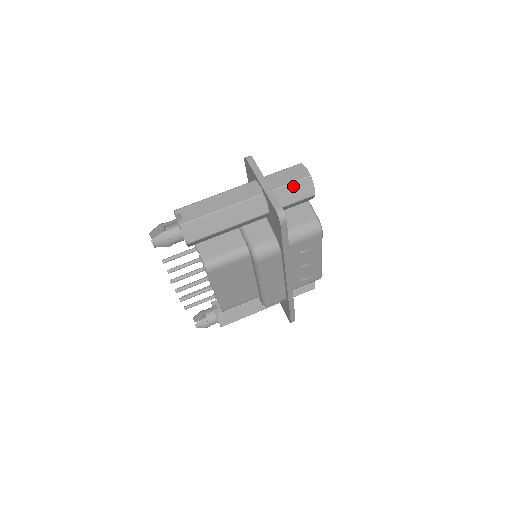
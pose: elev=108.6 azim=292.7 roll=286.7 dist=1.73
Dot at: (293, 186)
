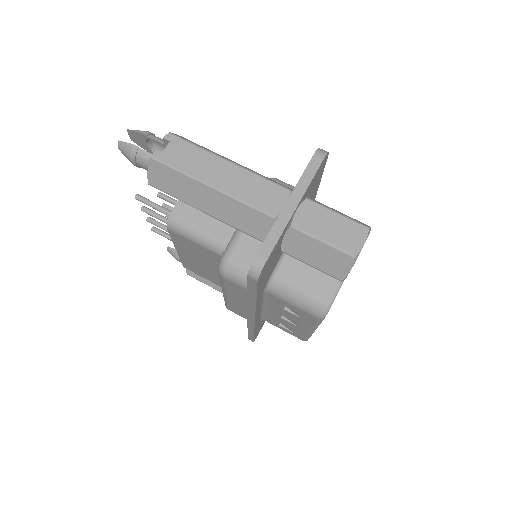
Dot at: (322, 246)
